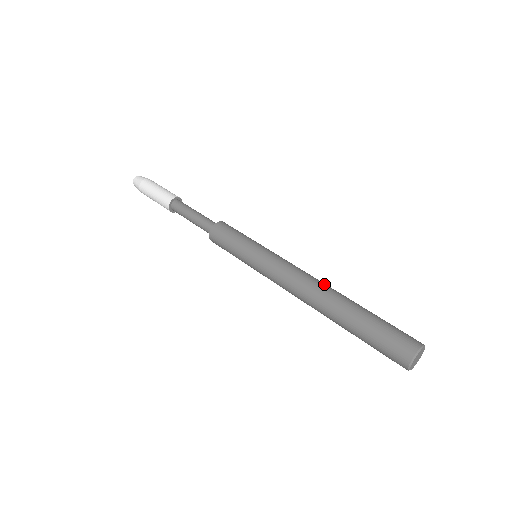
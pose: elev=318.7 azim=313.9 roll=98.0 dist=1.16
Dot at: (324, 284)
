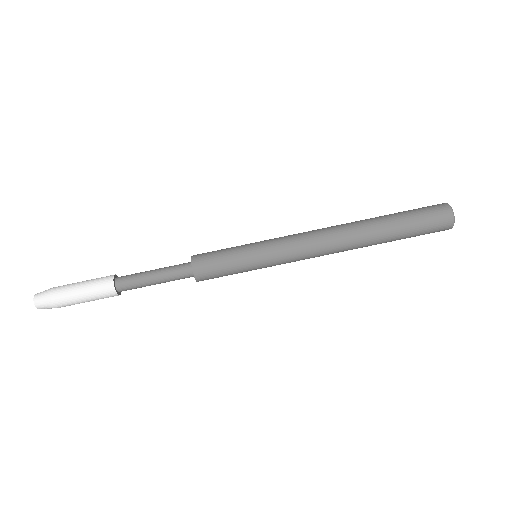
Dot at: (342, 231)
